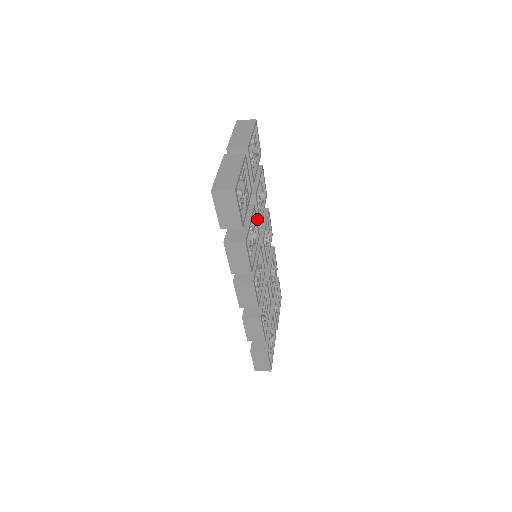
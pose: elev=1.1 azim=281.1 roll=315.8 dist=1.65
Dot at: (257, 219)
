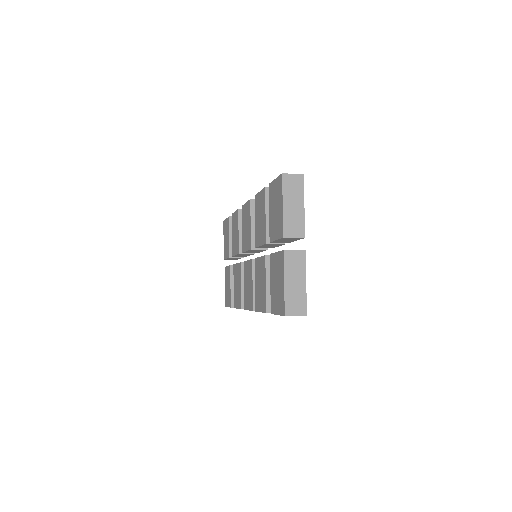
Dot at: (274, 247)
